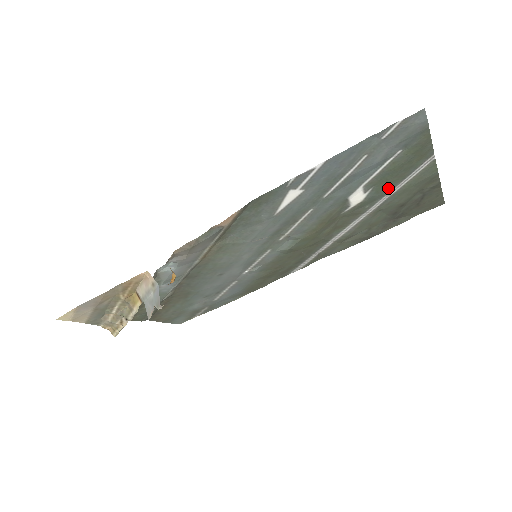
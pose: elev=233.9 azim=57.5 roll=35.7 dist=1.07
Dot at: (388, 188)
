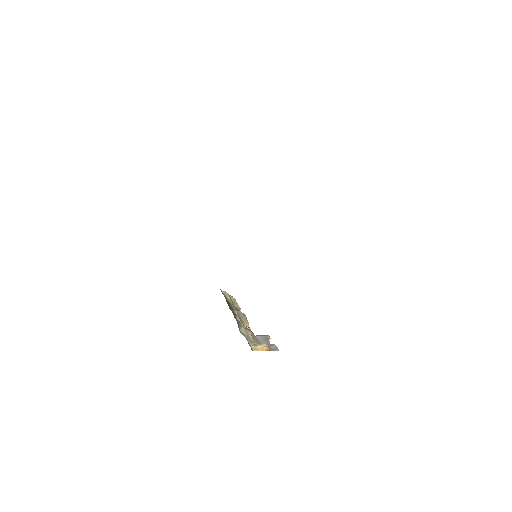
Dot at: occluded
